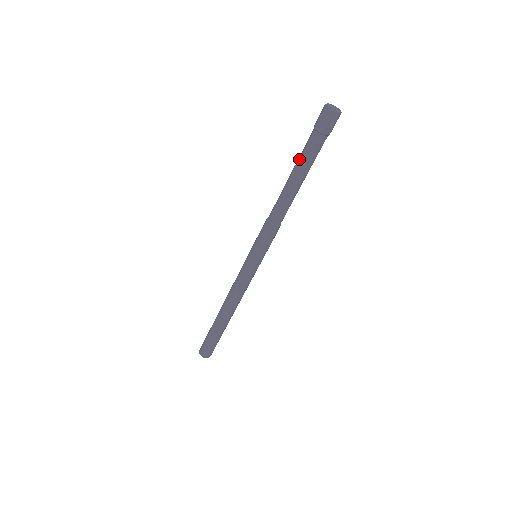
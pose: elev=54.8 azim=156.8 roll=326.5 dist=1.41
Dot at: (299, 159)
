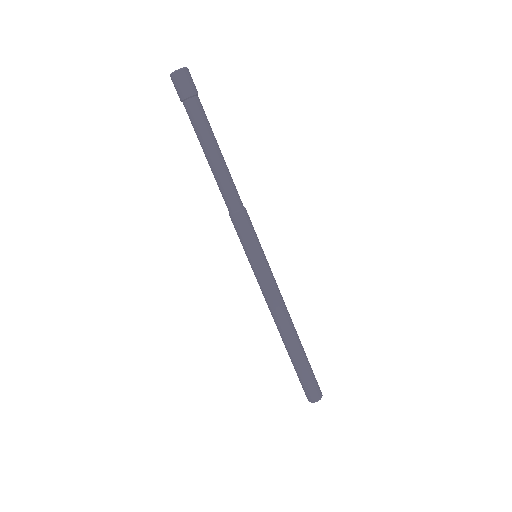
Dot at: (197, 137)
